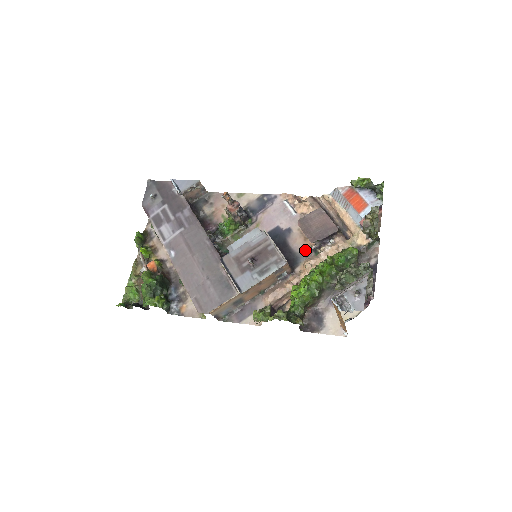
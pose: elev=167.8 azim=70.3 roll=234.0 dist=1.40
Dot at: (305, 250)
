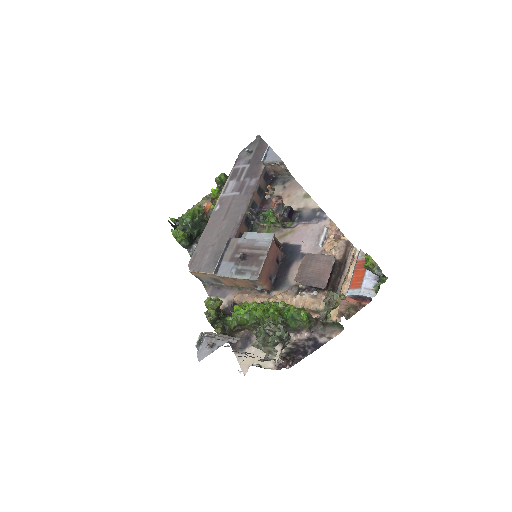
Dot at: (294, 282)
